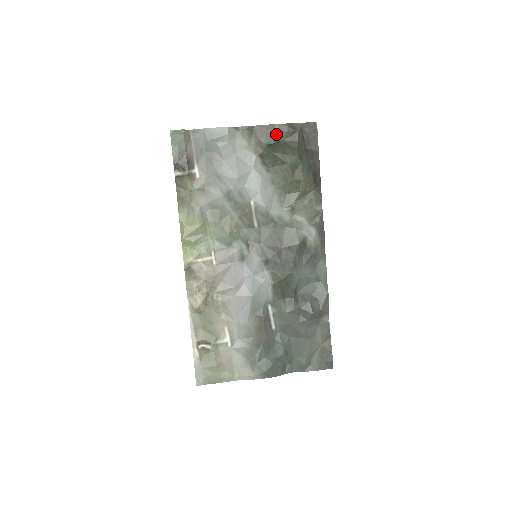
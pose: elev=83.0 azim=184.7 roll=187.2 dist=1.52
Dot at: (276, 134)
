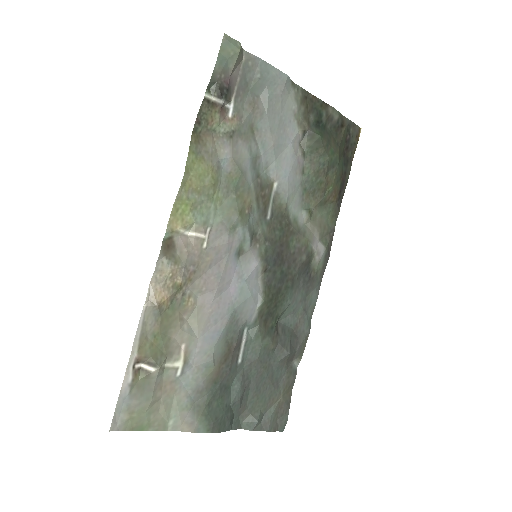
Dot at: (327, 117)
